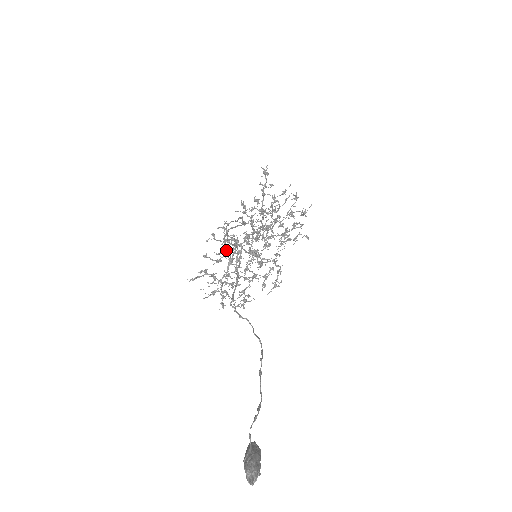
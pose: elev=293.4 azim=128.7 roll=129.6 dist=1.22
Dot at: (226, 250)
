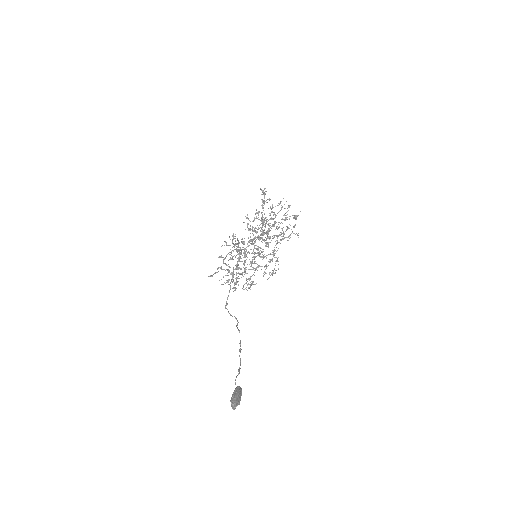
Dot at: (236, 251)
